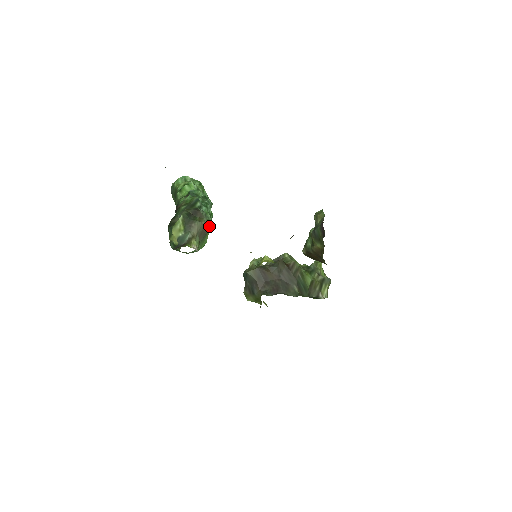
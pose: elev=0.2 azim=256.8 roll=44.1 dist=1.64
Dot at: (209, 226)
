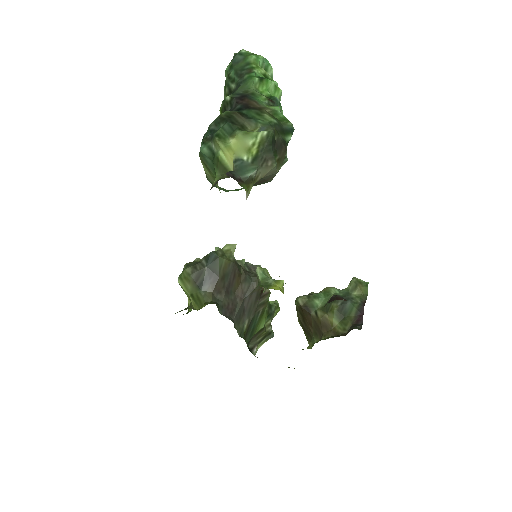
Dot at: occluded
